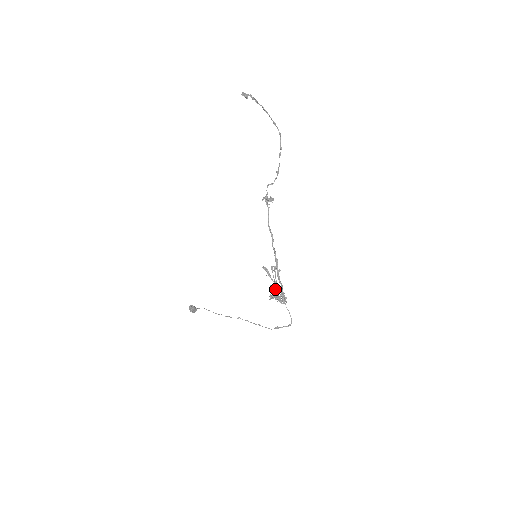
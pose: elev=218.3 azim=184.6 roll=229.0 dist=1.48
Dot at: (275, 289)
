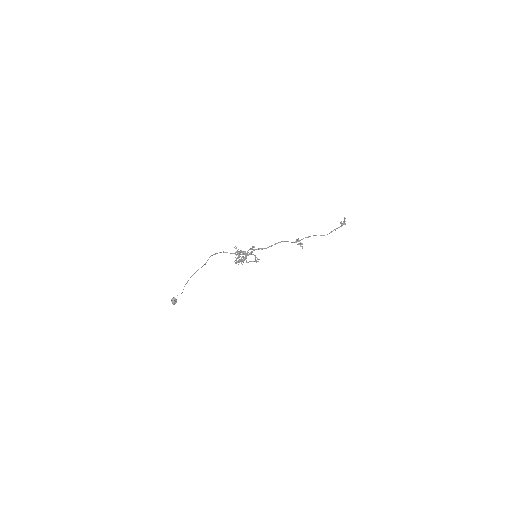
Dot at: occluded
